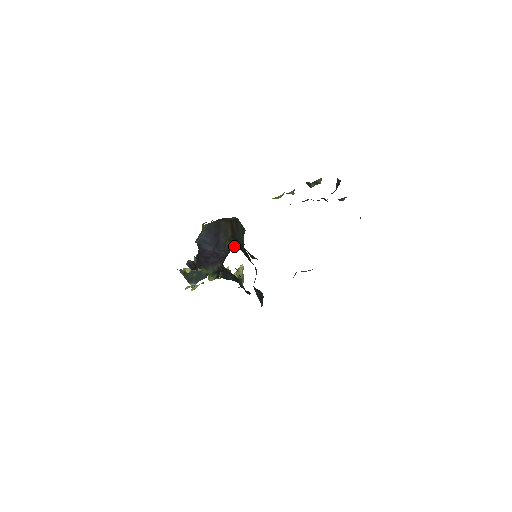
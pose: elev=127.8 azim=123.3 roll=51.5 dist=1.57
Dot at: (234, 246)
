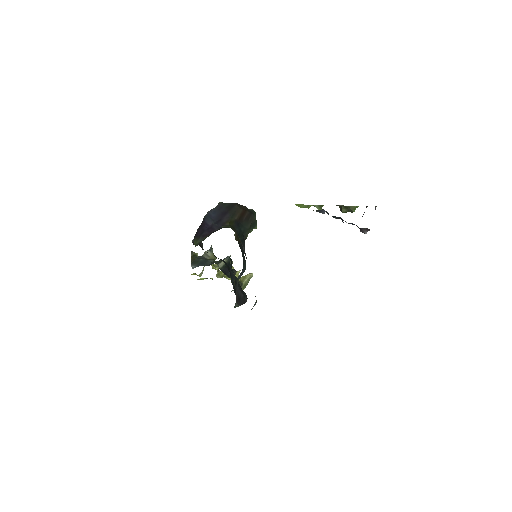
Dot at: (231, 227)
